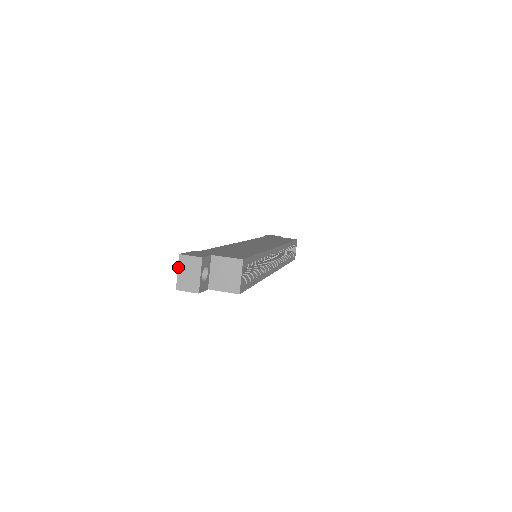
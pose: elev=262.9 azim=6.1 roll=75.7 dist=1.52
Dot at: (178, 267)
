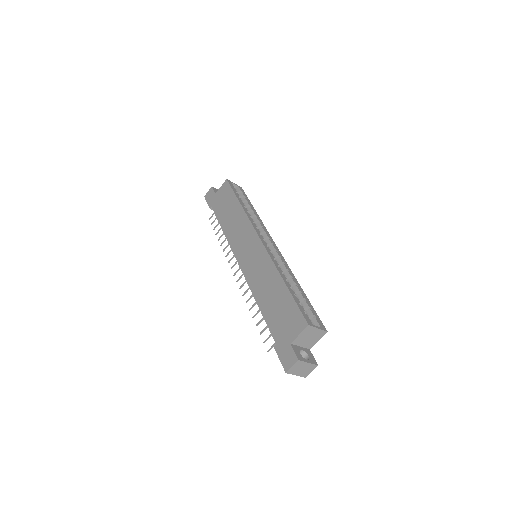
Dot at: occluded
